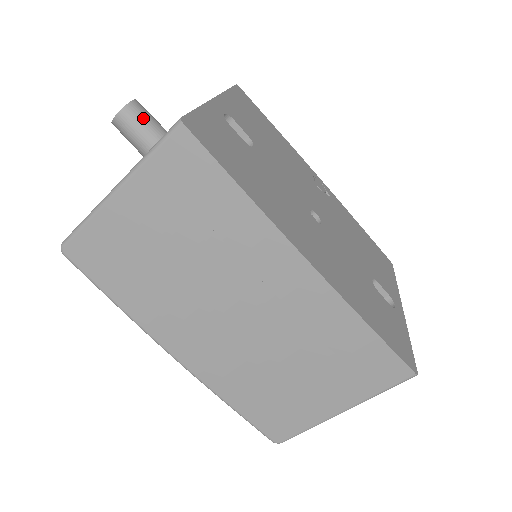
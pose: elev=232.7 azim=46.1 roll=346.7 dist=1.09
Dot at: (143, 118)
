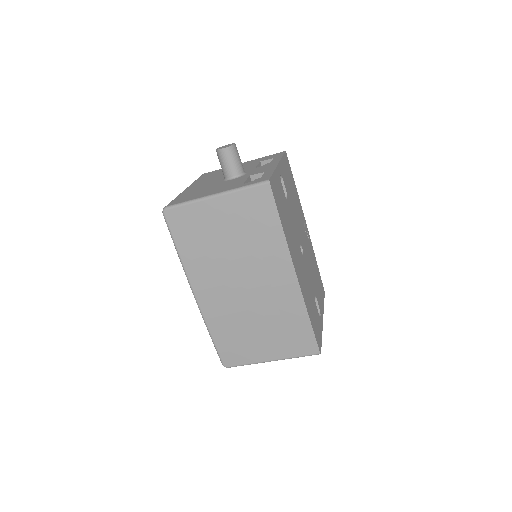
Dot at: (236, 156)
